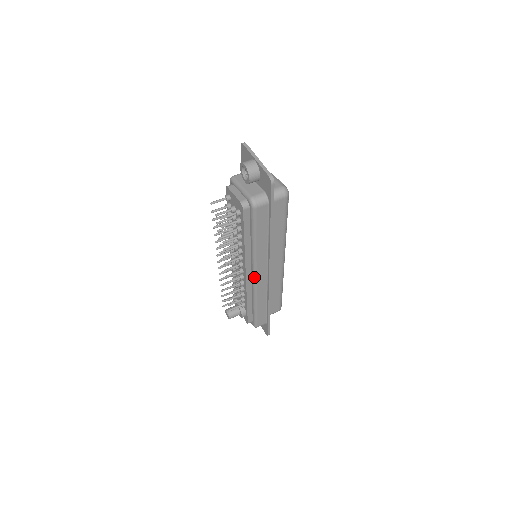
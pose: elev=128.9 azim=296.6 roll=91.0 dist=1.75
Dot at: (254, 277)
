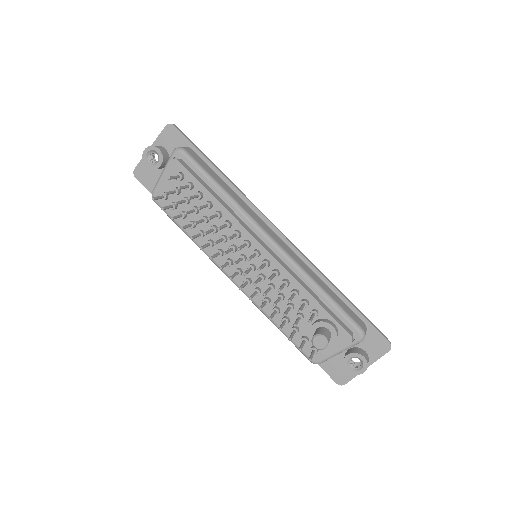
Dot at: (270, 240)
